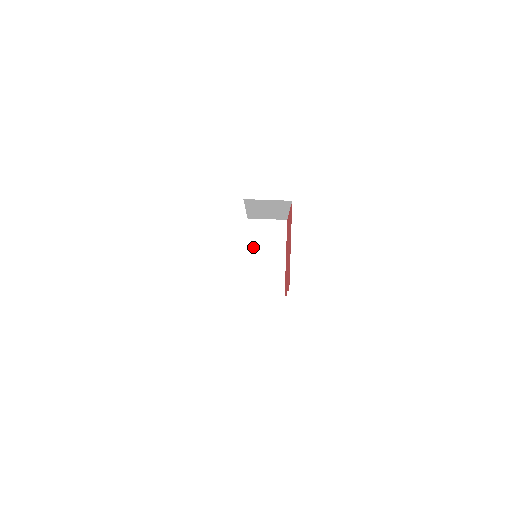
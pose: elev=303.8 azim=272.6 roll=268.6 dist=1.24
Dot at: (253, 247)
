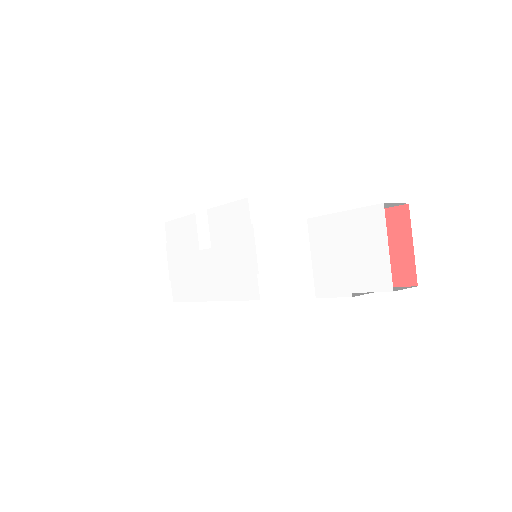
Dot at: occluded
